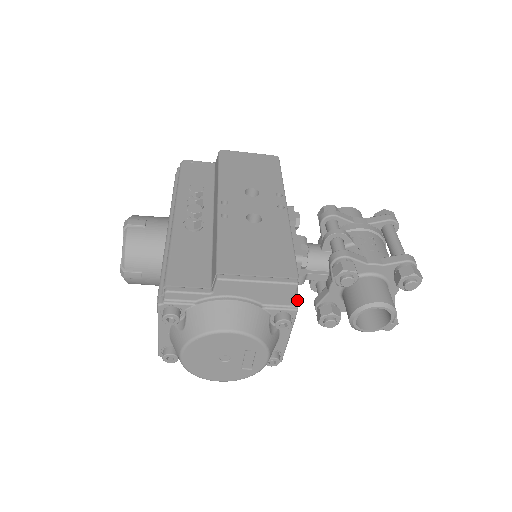
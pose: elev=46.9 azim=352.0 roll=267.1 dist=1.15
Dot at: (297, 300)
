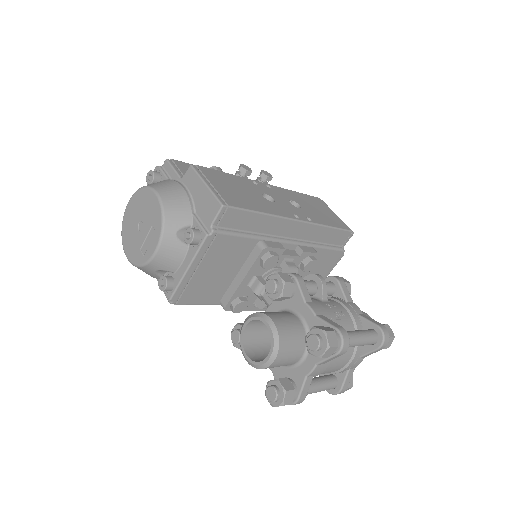
Dot at: (215, 229)
